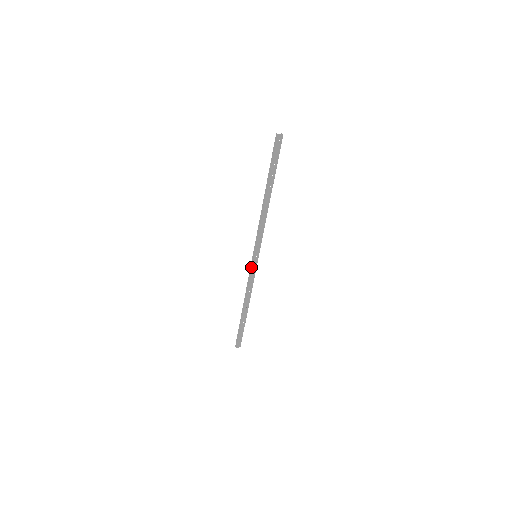
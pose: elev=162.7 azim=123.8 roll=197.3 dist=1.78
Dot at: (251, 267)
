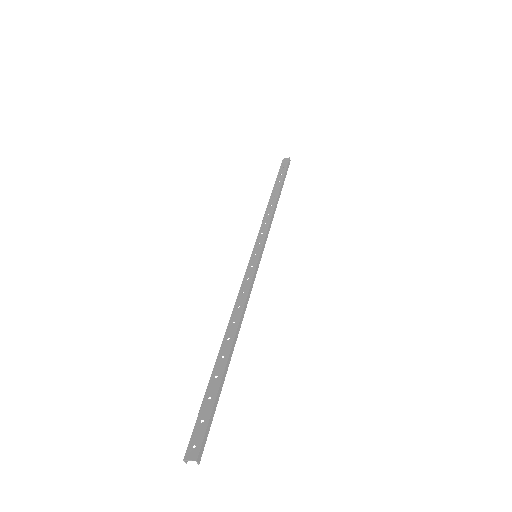
Dot at: (246, 271)
